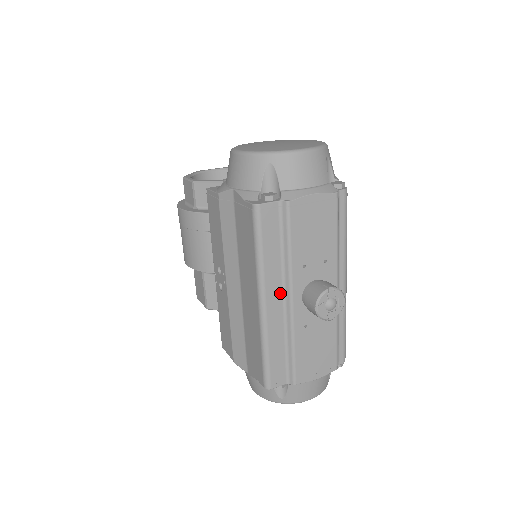
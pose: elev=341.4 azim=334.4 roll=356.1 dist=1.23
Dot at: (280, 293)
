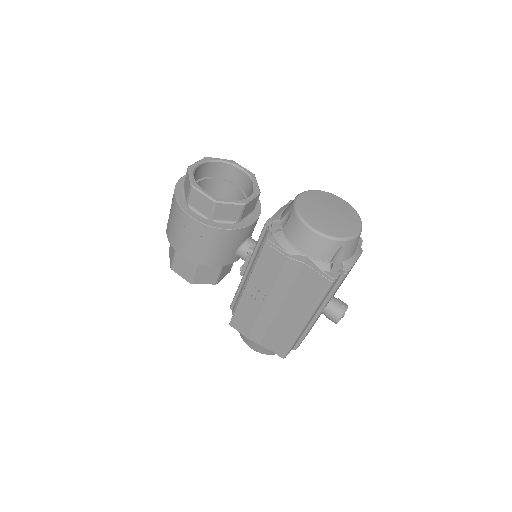
Dot at: (315, 313)
